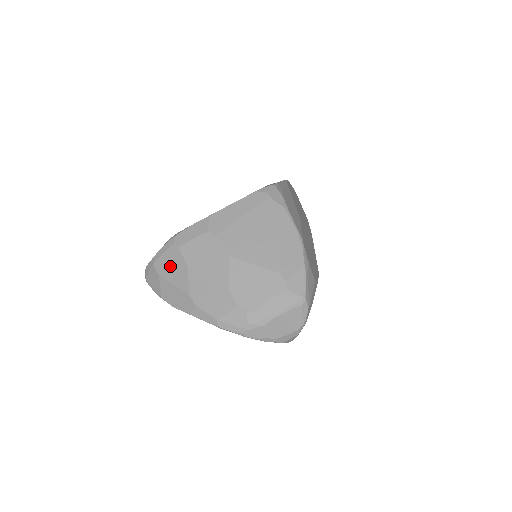
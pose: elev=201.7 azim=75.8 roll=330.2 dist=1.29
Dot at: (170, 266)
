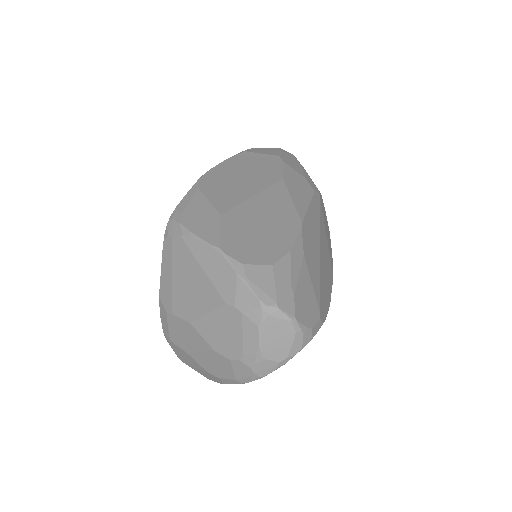
Dot at: (183, 357)
